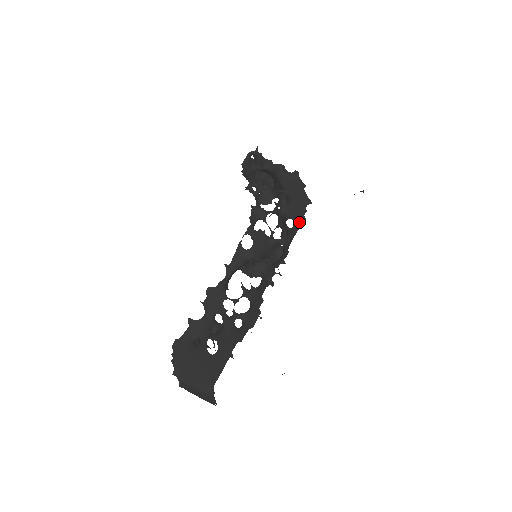
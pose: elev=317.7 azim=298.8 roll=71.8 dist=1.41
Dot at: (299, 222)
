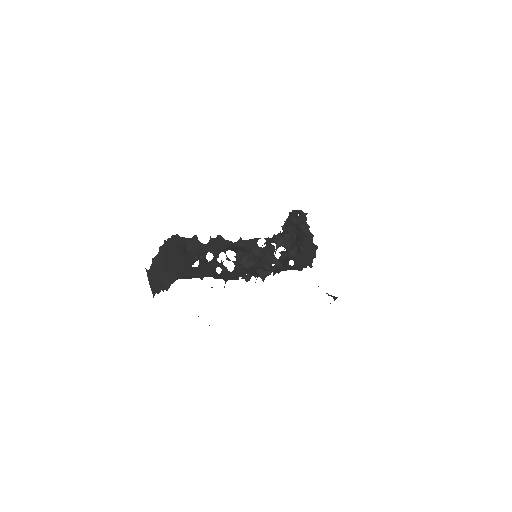
Dot at: (298, 268)
